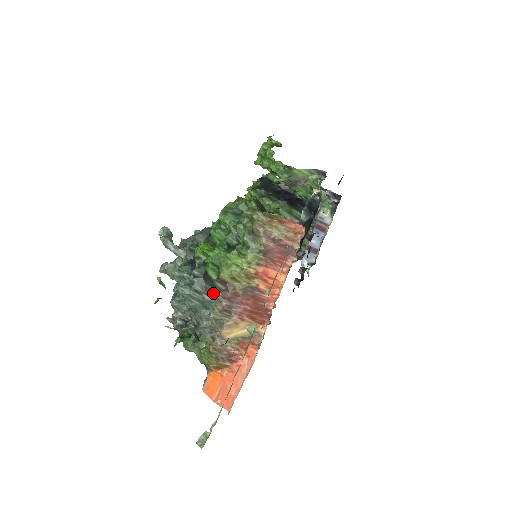
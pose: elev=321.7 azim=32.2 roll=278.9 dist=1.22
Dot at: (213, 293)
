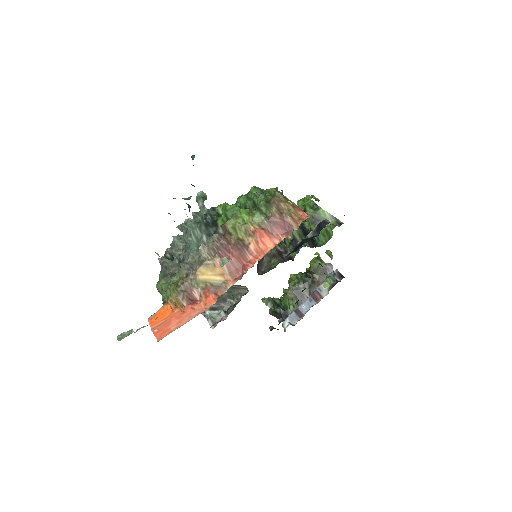
Dot at: occluded
